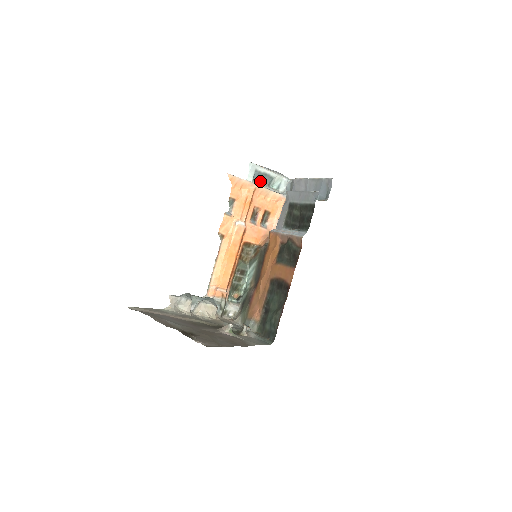
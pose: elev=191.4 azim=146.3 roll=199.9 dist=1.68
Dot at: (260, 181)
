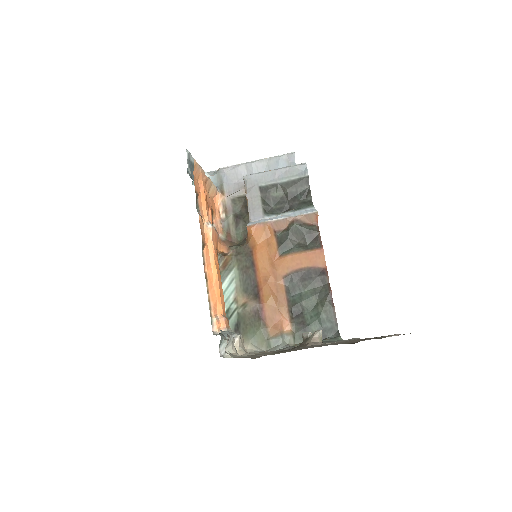
Dot at: (190, 175)
